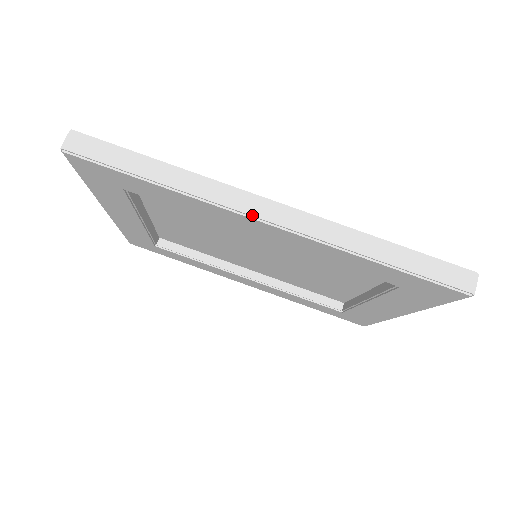
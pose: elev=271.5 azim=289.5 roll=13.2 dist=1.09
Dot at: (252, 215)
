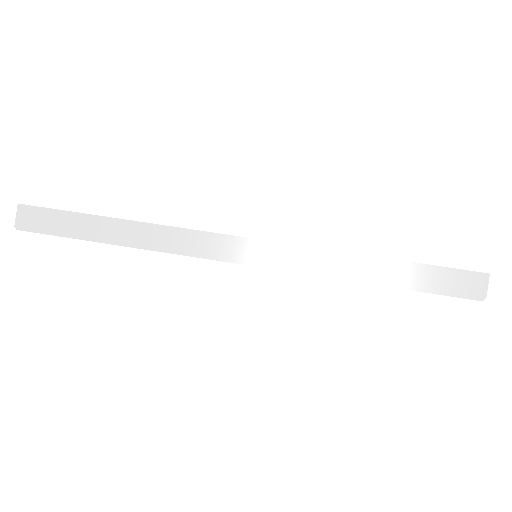
Dot at: (223, 258)
